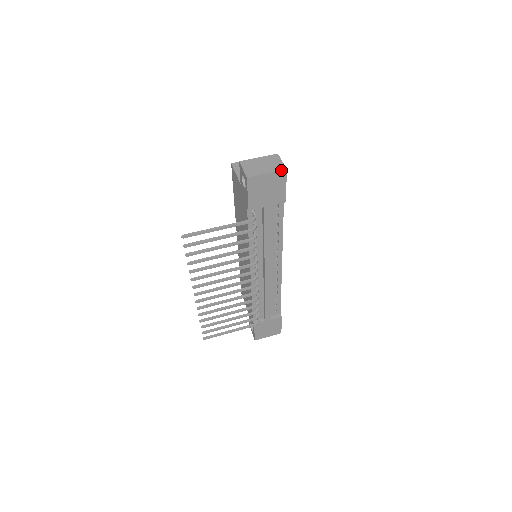
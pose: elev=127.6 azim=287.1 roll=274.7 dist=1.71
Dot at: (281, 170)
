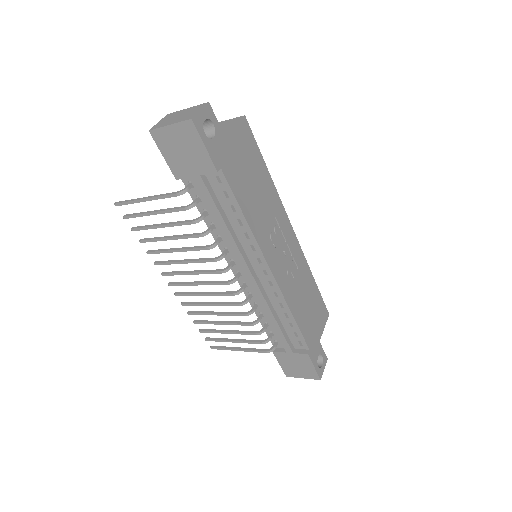
Dot at: (185, 120)
